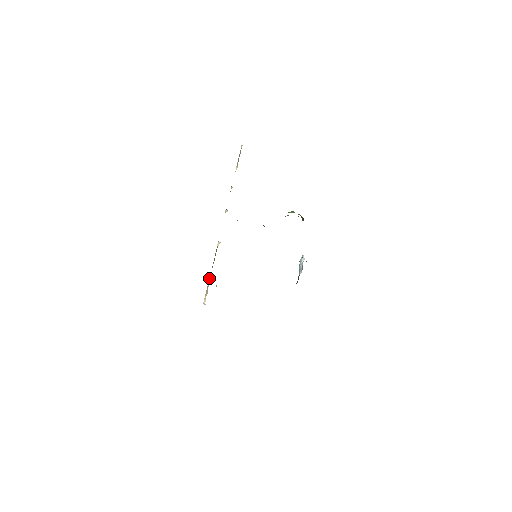
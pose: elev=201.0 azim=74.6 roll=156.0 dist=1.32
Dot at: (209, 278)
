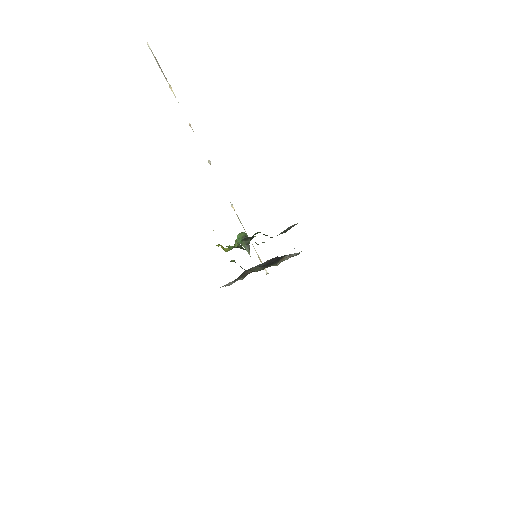
Dot at: occluded
